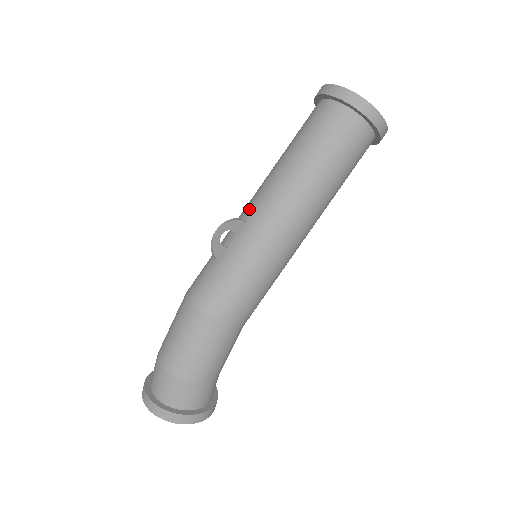
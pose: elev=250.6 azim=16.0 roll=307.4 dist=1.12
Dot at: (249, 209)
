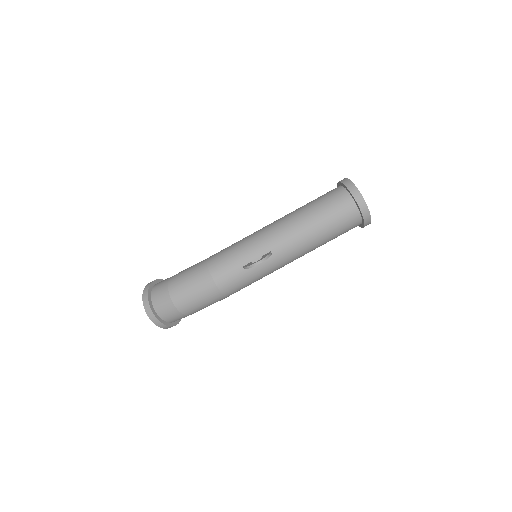
Dot at: (276, 244)
